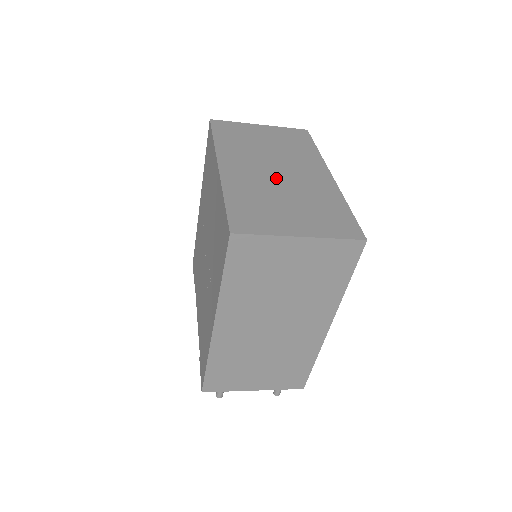
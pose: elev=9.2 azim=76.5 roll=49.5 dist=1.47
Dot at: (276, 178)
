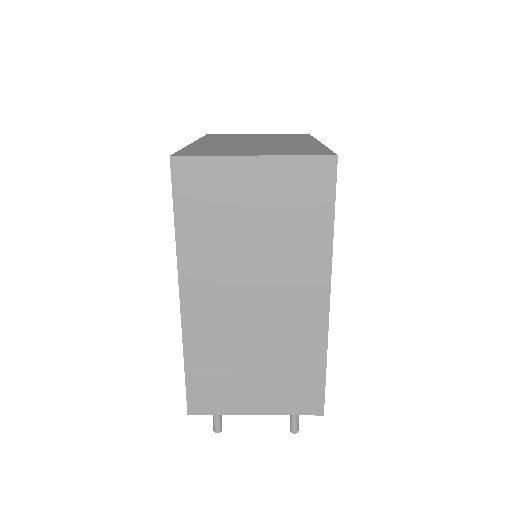
Dot at: (252, 143)
